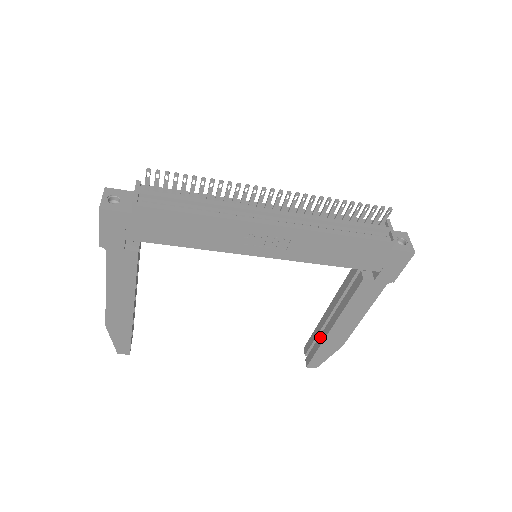
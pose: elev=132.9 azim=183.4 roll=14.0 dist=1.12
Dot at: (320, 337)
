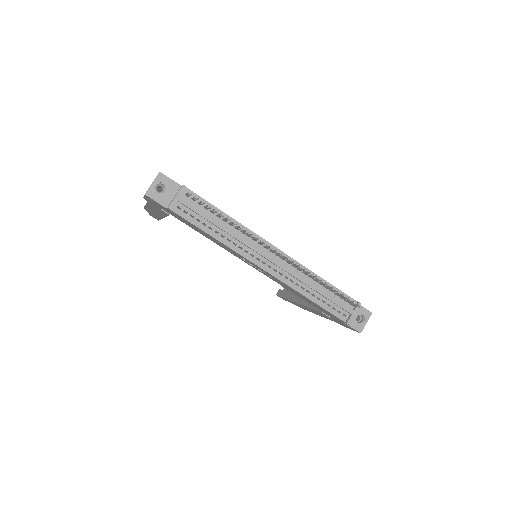
Dot at: (291, 294)
